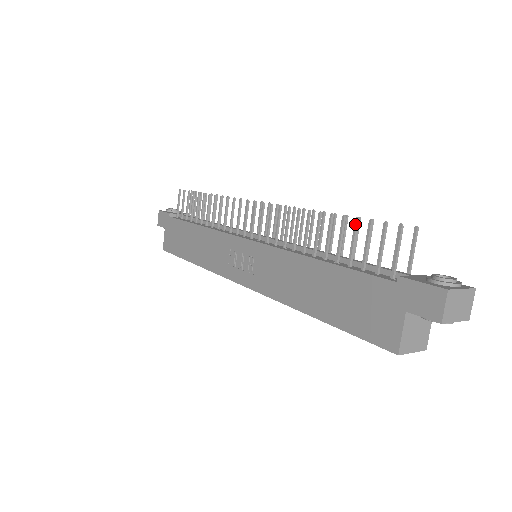
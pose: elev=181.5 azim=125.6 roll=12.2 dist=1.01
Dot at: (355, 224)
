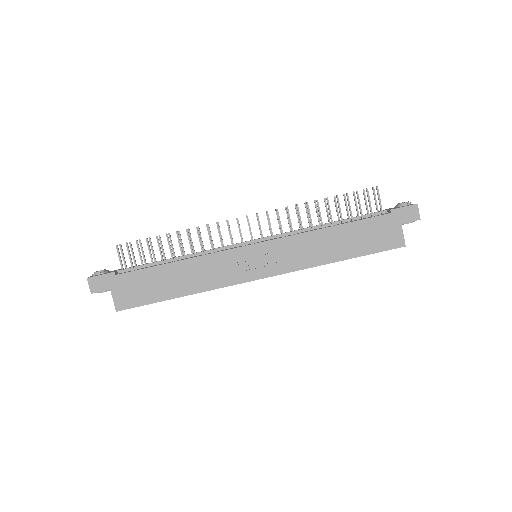
Dot at: (348, 197)
